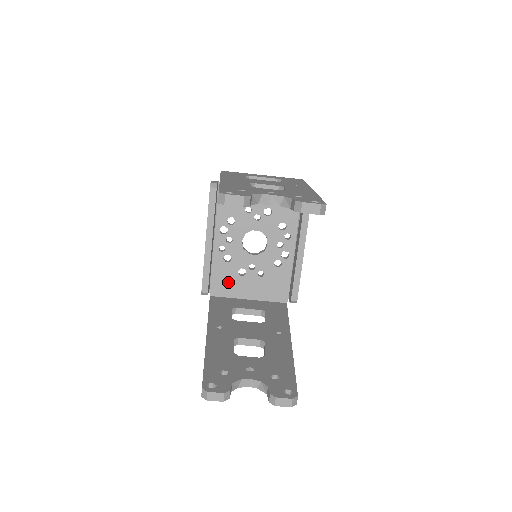
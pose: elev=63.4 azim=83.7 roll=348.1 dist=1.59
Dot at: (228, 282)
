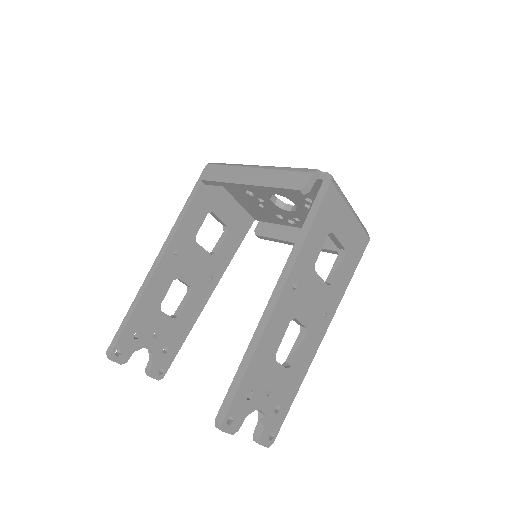
Dot at: occluded
